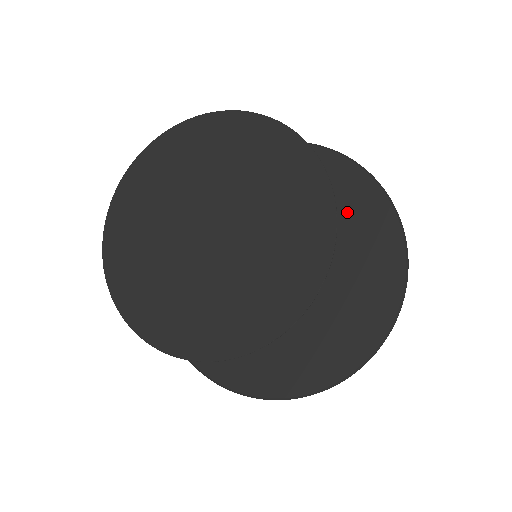
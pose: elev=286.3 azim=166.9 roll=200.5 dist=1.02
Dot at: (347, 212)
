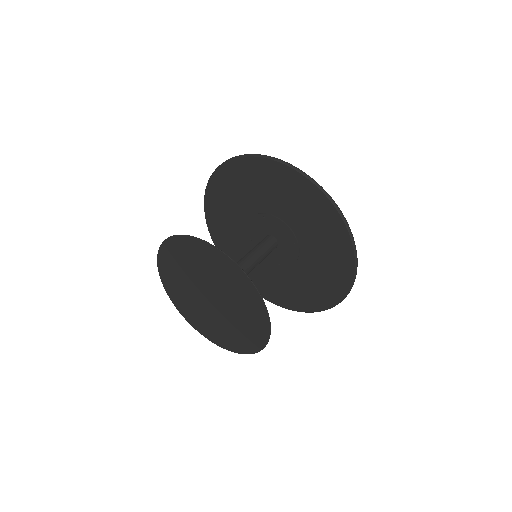
Dot at: (320, 228)
